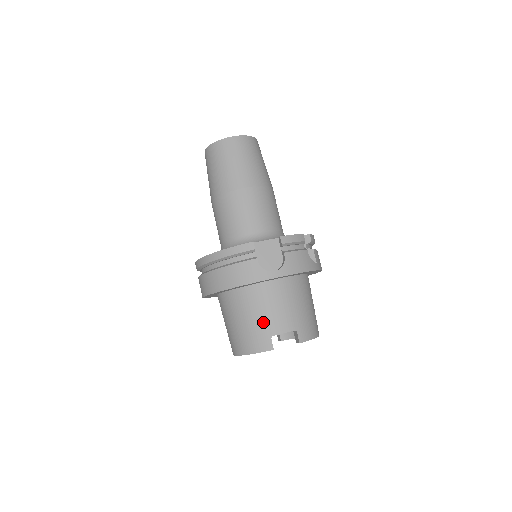
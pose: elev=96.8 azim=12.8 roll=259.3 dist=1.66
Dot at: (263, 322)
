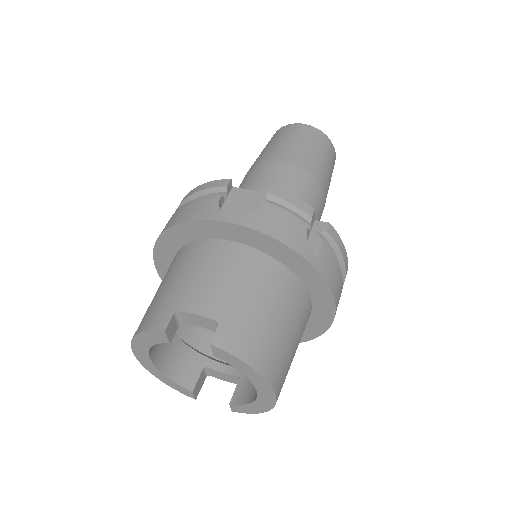
Dot at: (180, 288)
